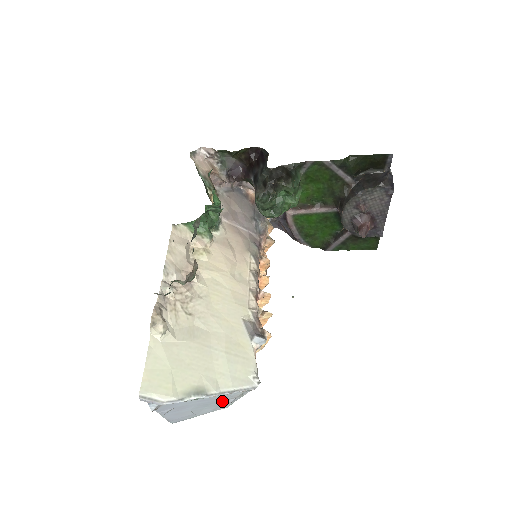
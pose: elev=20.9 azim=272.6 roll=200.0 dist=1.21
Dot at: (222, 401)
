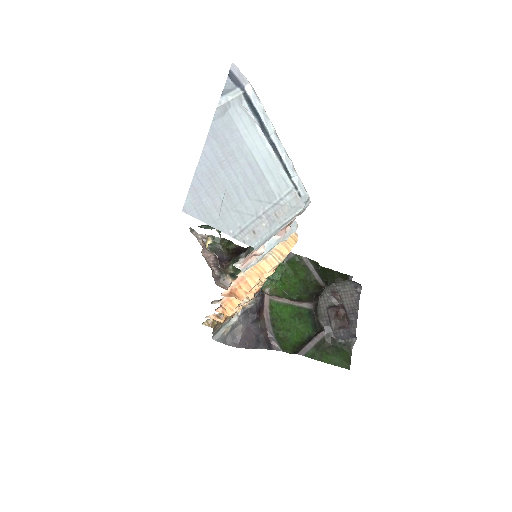
Dot at: (260, 211)
